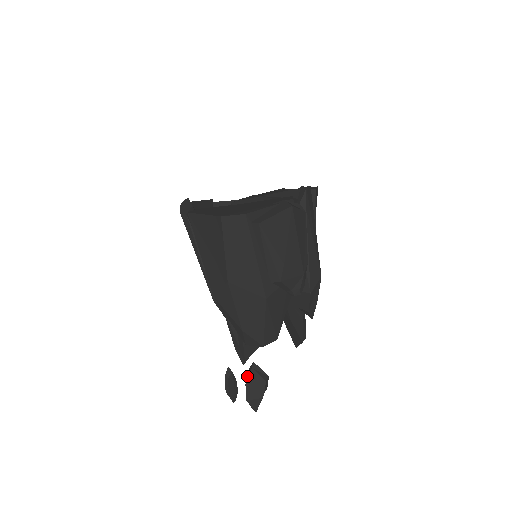
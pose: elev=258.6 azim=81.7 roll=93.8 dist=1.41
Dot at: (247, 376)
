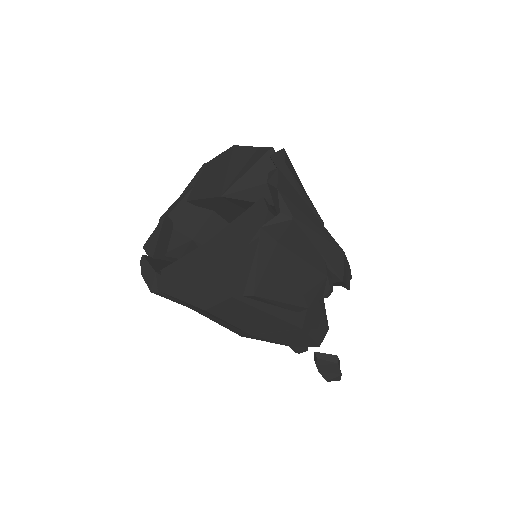
Dot at: (316, 365)
